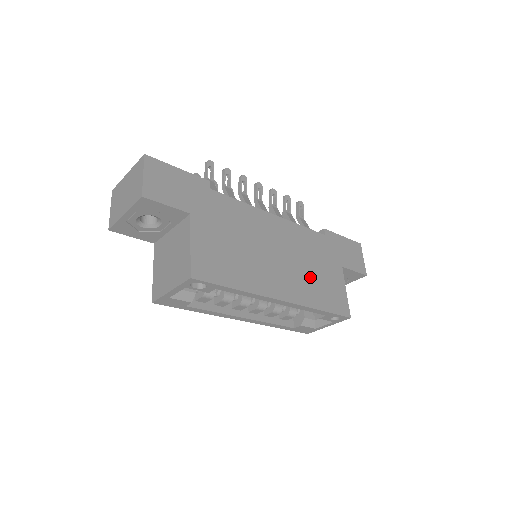
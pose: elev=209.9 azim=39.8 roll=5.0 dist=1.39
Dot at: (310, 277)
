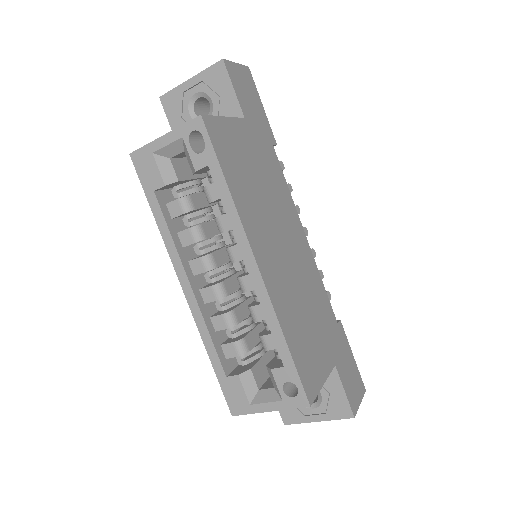
Dot at: (299, 309)
